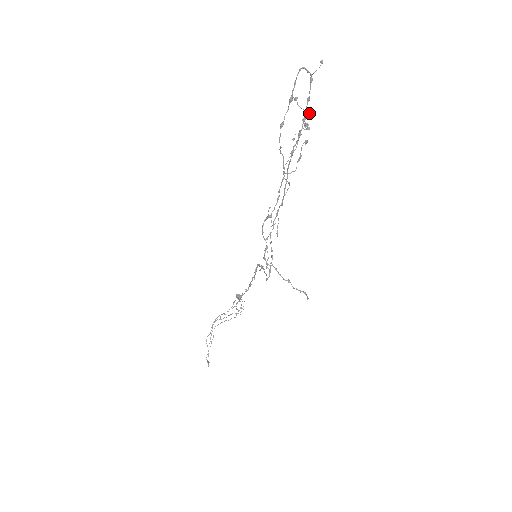
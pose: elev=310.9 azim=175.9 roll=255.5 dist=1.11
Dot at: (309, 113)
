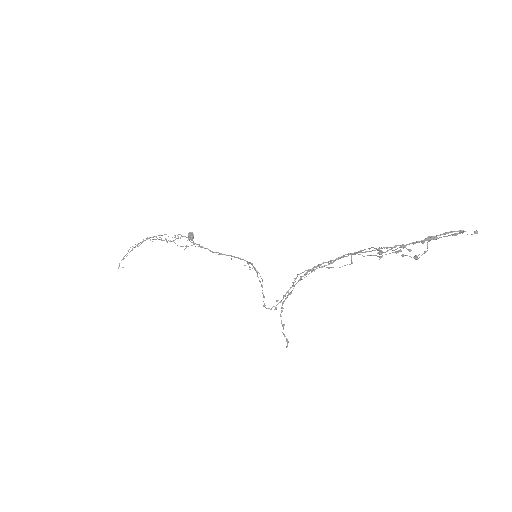
Dot at: (423, 243)
